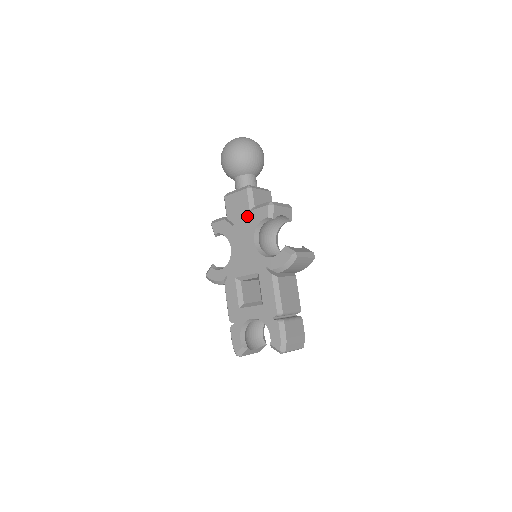
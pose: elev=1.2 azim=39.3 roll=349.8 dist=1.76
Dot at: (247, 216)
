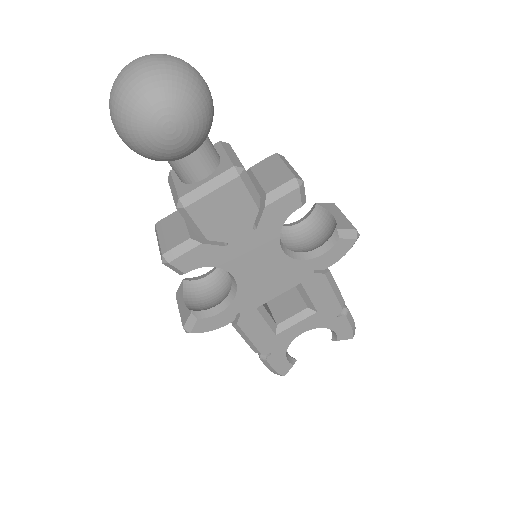
Dot at: (254, 220)
